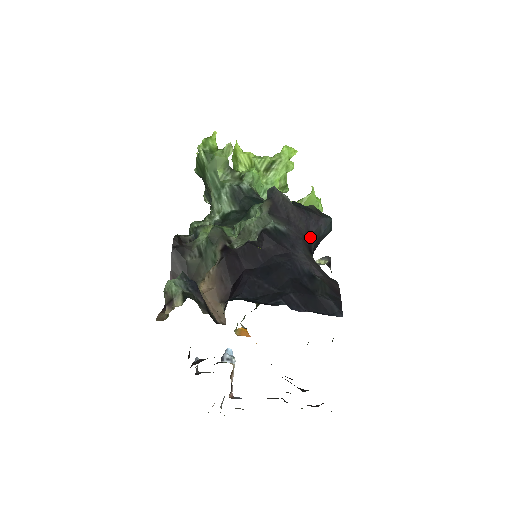
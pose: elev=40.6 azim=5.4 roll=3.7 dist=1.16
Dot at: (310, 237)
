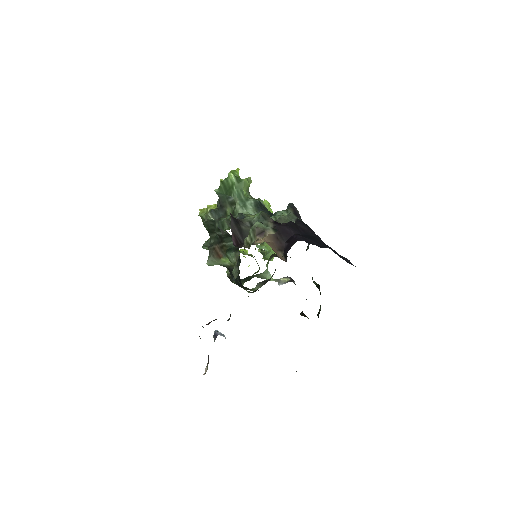
Dot at: occluded
